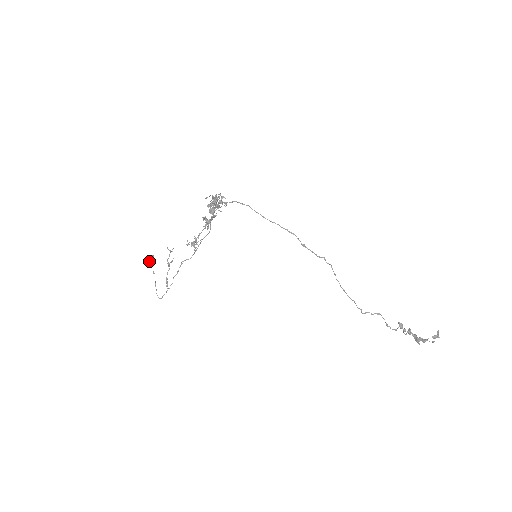
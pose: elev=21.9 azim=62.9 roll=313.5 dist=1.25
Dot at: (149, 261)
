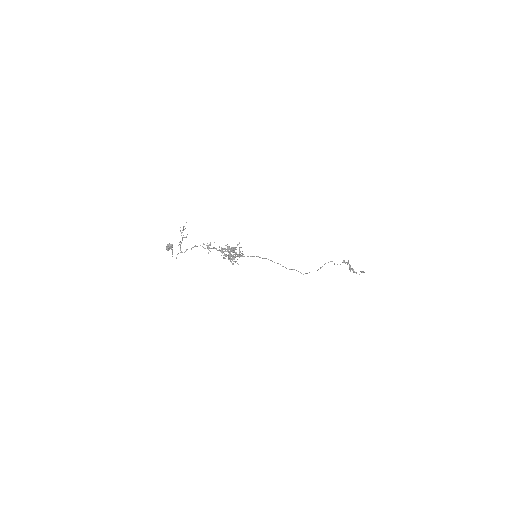
Dot at: occluded
